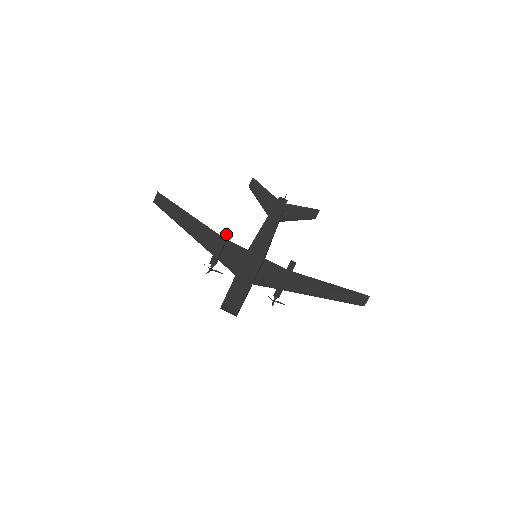
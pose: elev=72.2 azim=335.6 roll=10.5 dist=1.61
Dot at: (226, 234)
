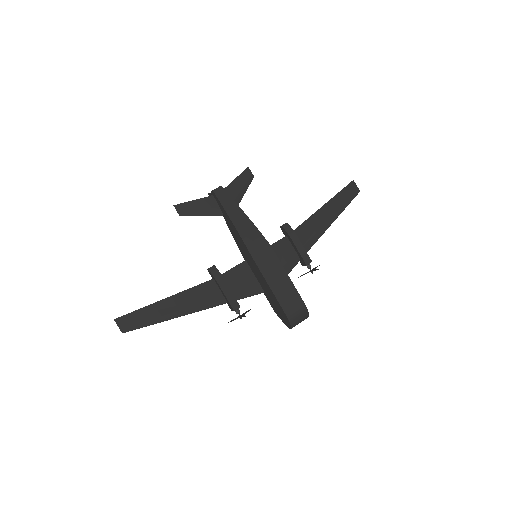
Dot at: (214, 271)
